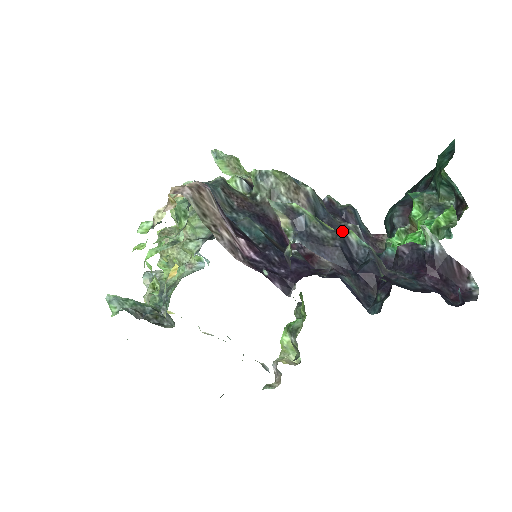
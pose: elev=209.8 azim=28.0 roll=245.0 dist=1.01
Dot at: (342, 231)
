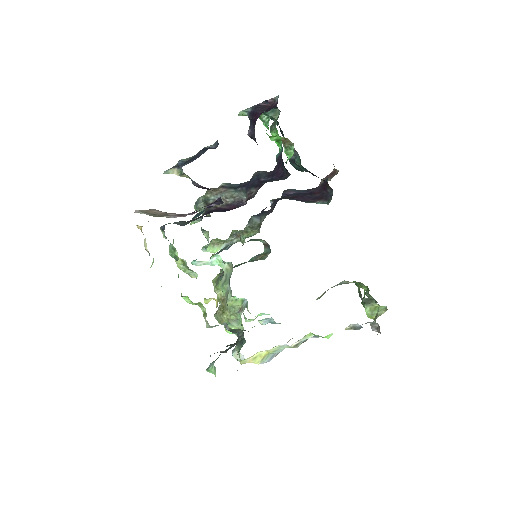
Dot at: occluded
